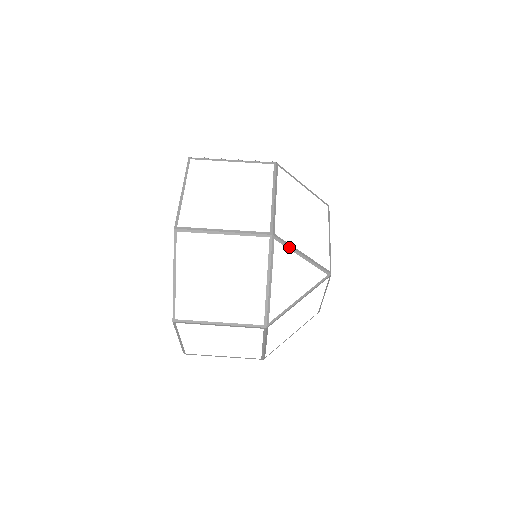
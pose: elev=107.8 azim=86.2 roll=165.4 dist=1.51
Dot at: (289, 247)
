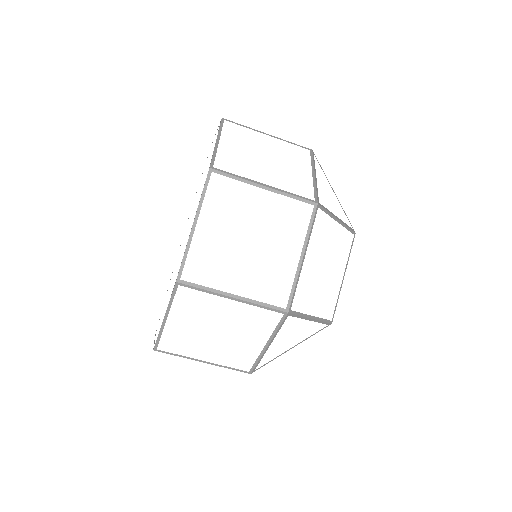
Dot at: (301, 317)
